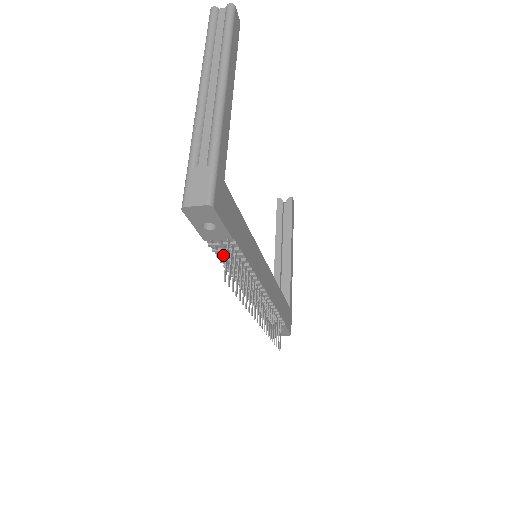
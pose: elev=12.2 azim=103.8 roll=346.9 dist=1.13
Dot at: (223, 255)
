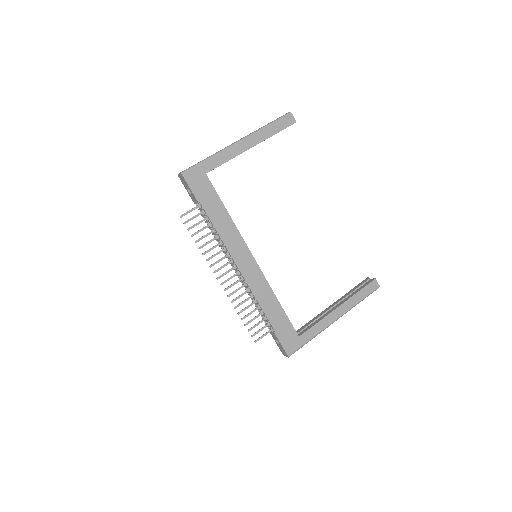
Dot at: (206, 221)
